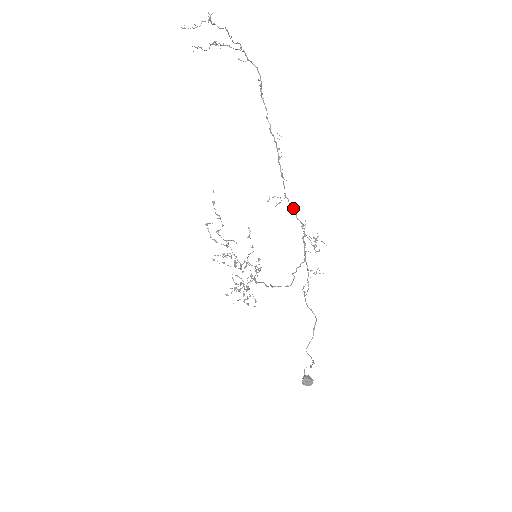
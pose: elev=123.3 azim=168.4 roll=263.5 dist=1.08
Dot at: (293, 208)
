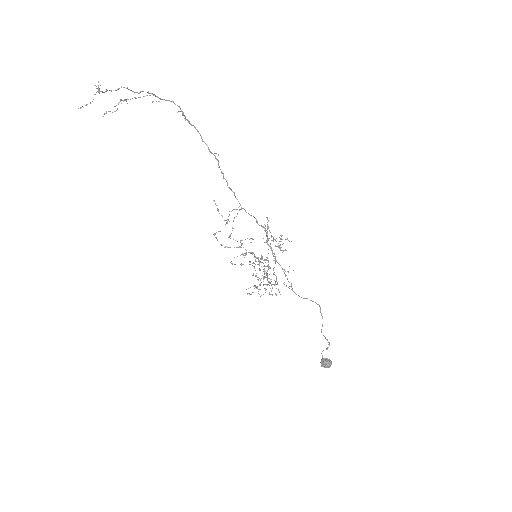
Dot at: occluded
